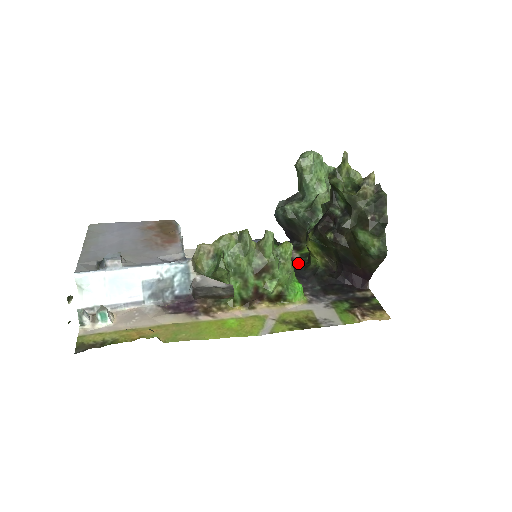
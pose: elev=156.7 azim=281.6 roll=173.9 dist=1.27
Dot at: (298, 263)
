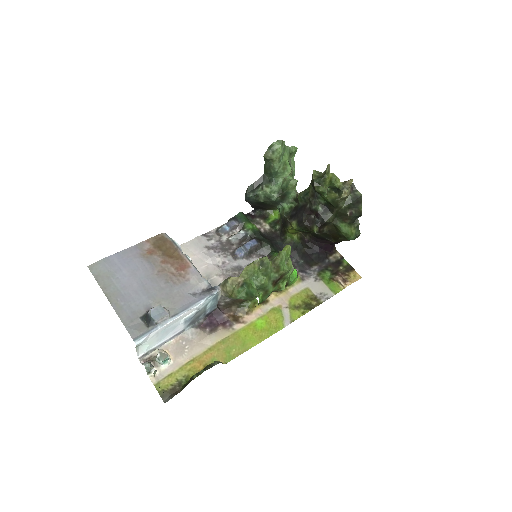
Dot at: (273, 236)
